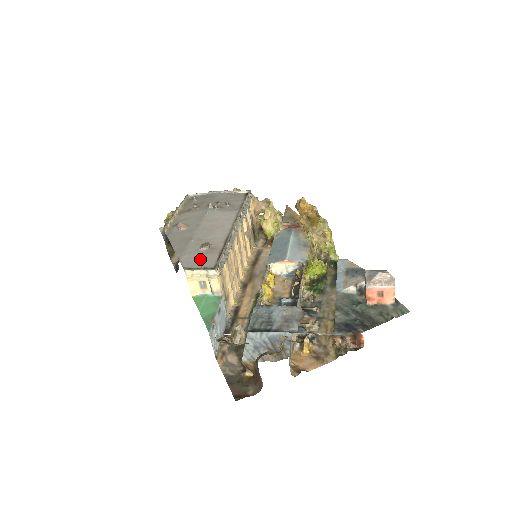
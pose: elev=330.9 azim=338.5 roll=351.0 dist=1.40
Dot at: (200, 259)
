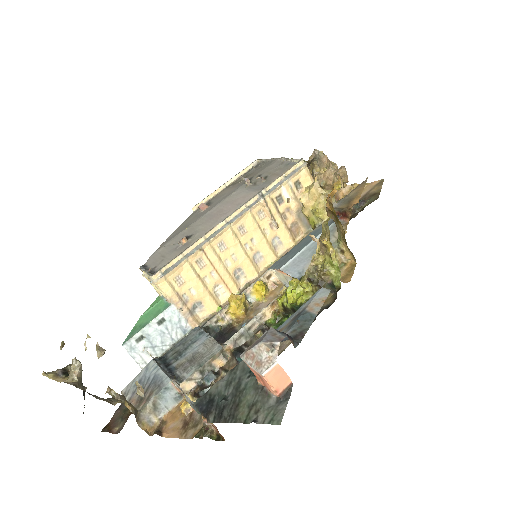
Dot at: (164, 257)
